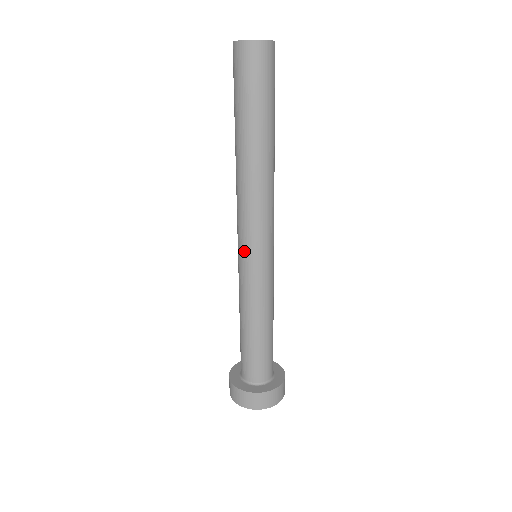
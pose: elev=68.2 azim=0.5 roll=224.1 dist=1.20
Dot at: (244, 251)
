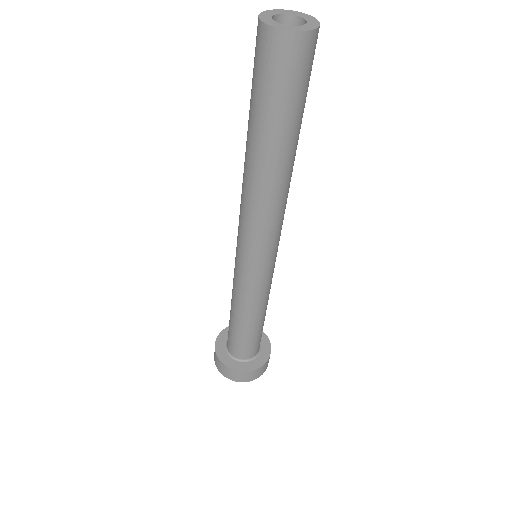
Dot at: (244, 258)
